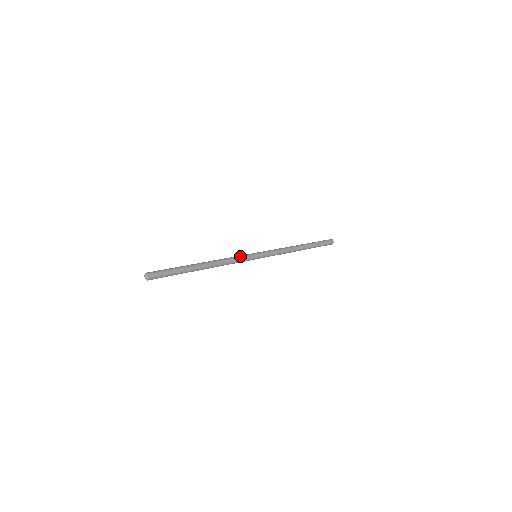
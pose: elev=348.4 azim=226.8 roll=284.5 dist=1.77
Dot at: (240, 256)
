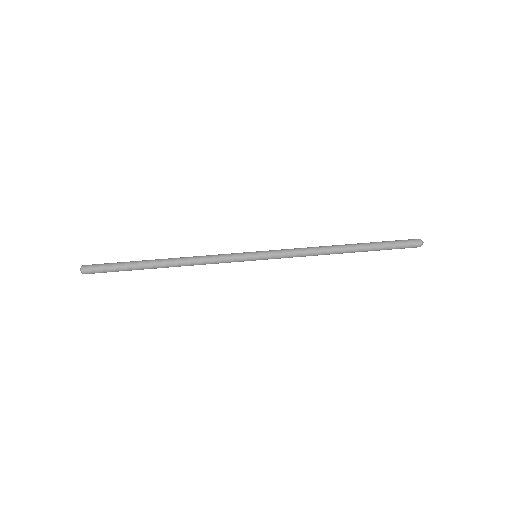
Dot at: (226, 261)
